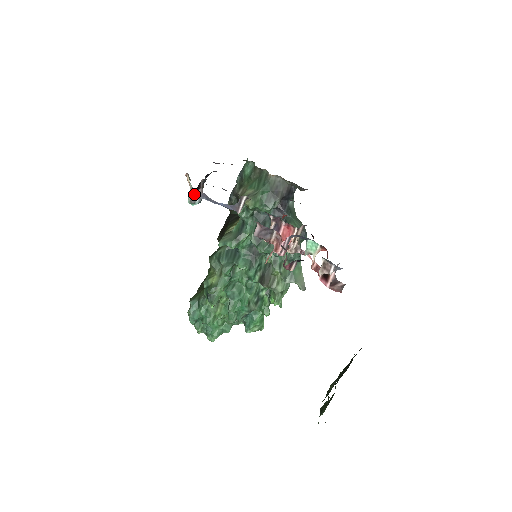
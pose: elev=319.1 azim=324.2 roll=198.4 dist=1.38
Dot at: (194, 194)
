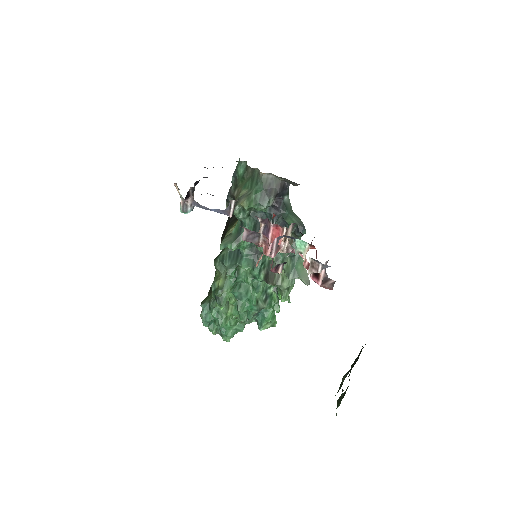
Dot at: (185, 203)
